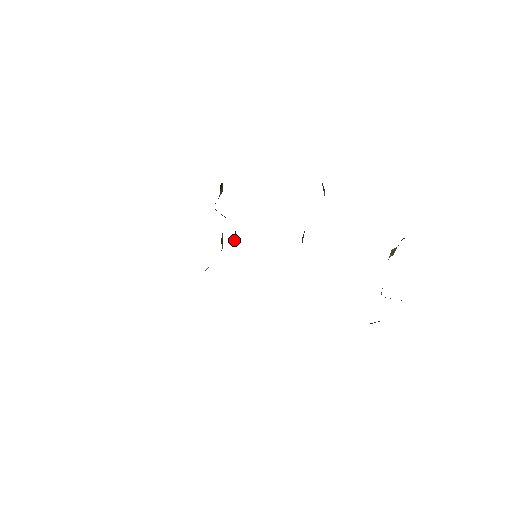
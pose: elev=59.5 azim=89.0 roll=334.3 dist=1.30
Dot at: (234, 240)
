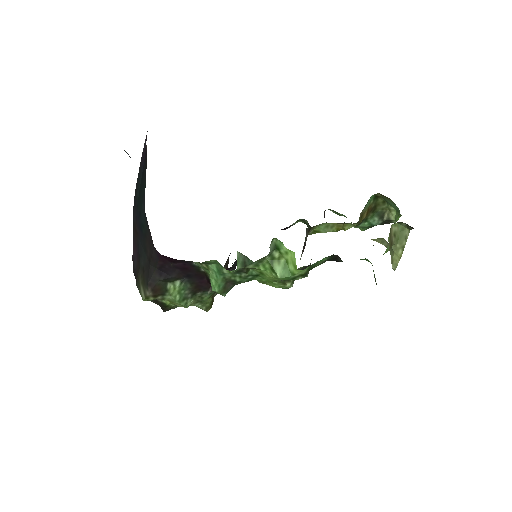
Dot at: (232, 269)
